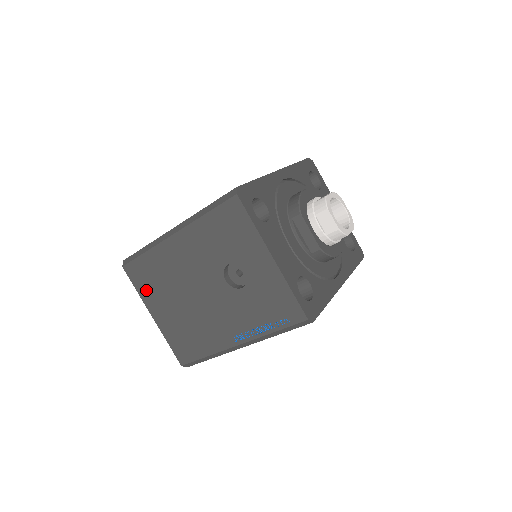
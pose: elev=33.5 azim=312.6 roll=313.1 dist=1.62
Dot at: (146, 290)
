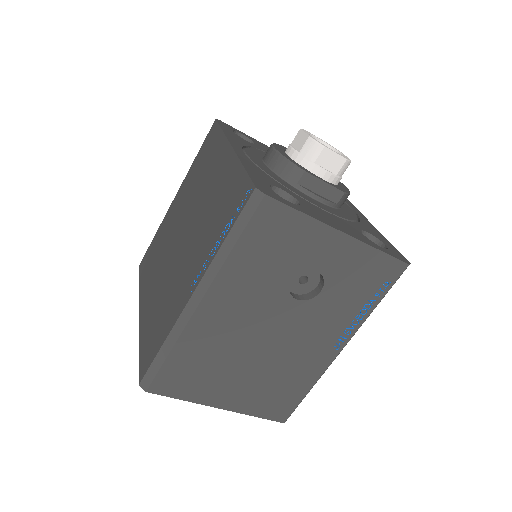
Dot at: (196, 389)
